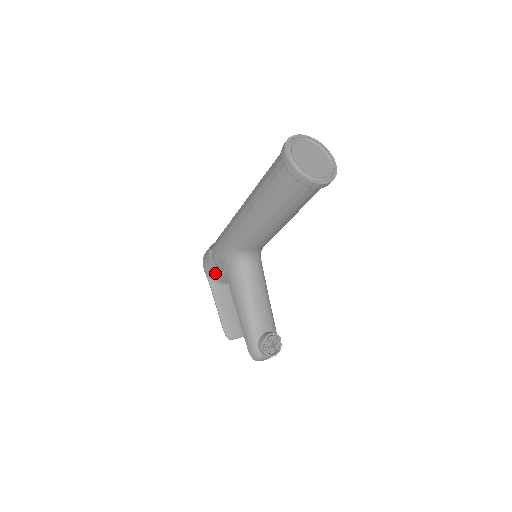
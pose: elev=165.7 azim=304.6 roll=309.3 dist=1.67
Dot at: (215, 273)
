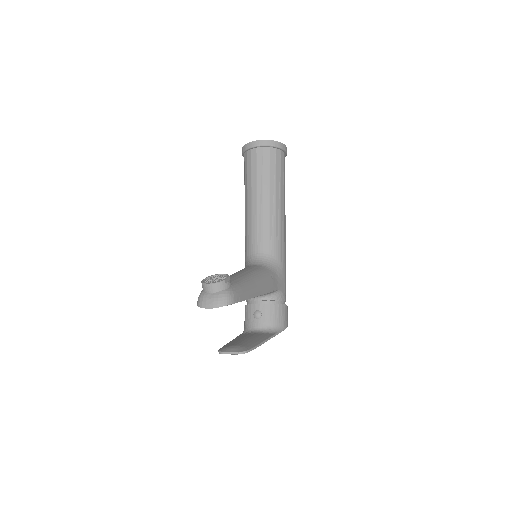
Dot at: (245, 316)
